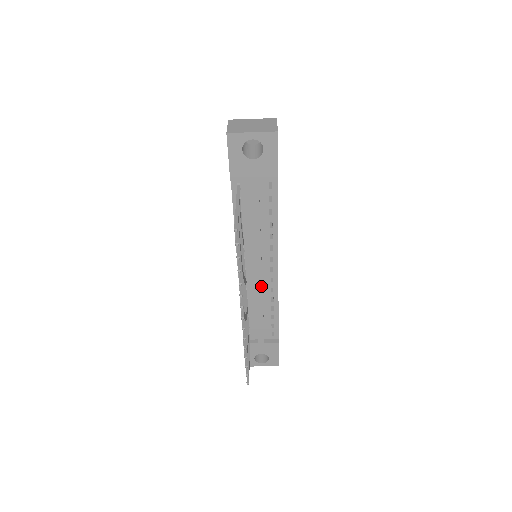
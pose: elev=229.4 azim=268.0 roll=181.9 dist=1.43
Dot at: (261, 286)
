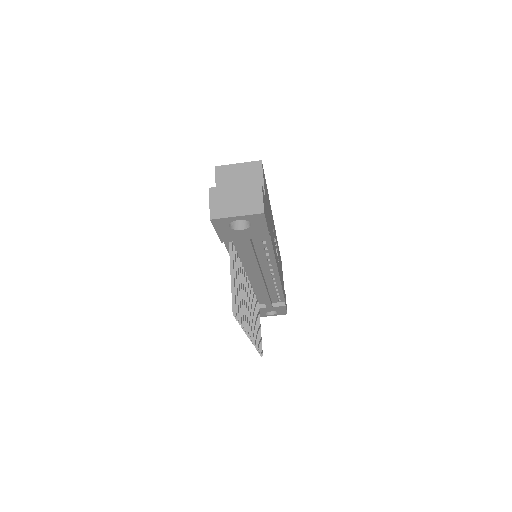
Dot at: (264, 285)
